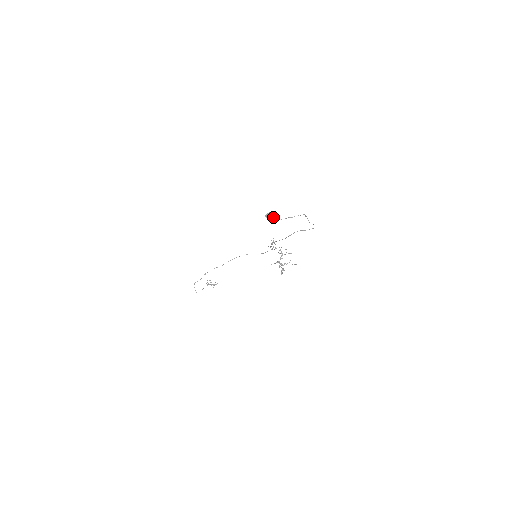
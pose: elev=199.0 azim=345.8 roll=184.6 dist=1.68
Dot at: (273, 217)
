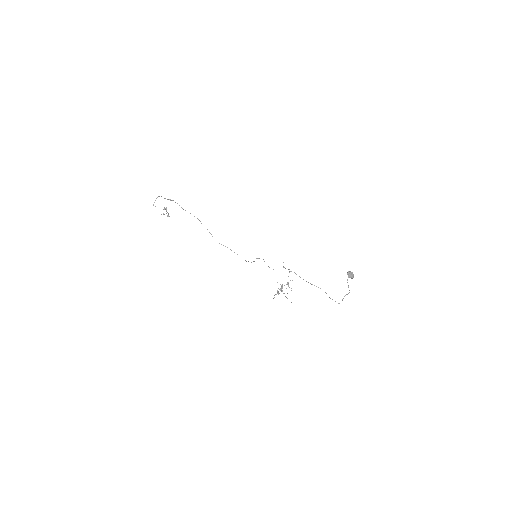
Dot at: (351, 277)
